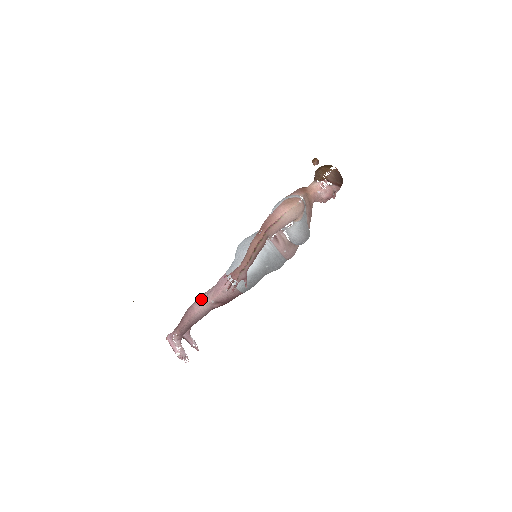
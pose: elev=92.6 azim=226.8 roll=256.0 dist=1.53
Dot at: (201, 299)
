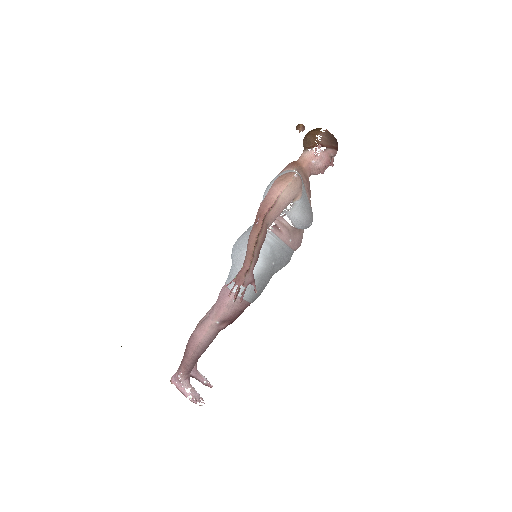
Dot at: (202, 323)
